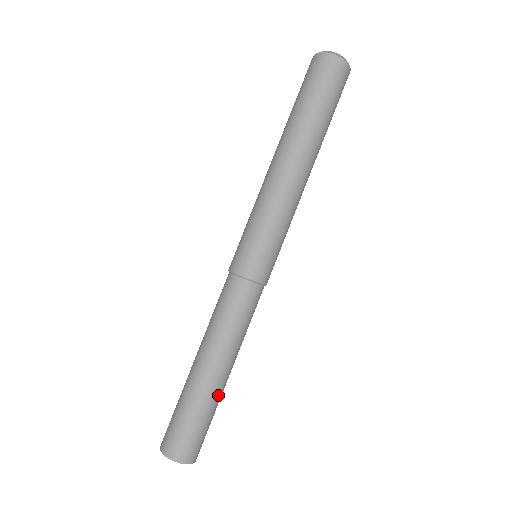
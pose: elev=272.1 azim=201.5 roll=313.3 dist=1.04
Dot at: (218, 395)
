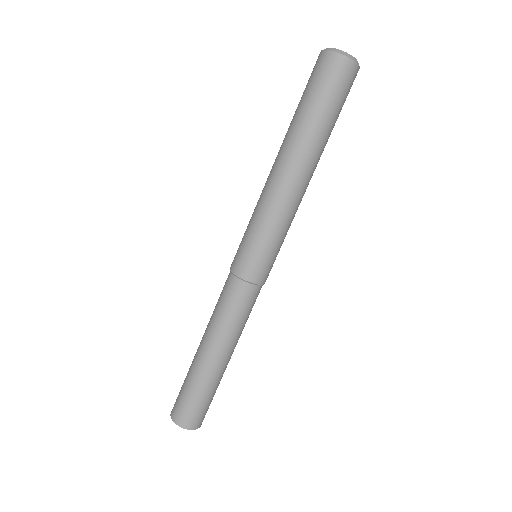
Dot at: (217, 377)
